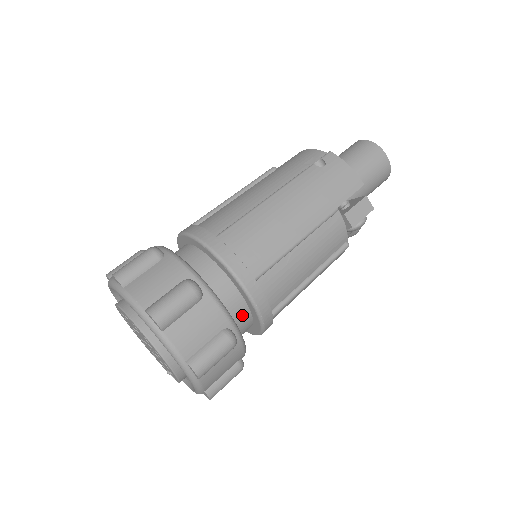
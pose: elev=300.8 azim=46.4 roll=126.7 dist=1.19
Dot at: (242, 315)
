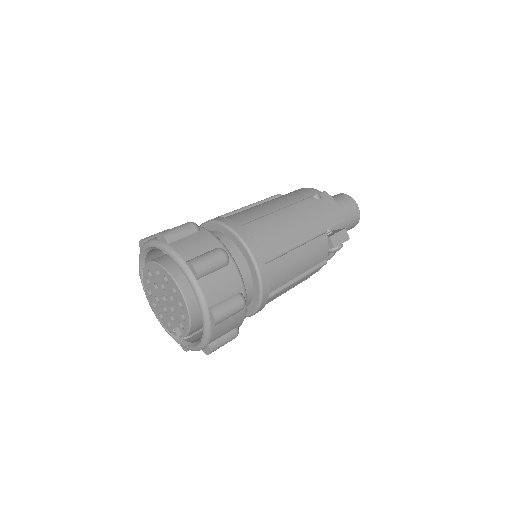
Dot at: (247, 291)
